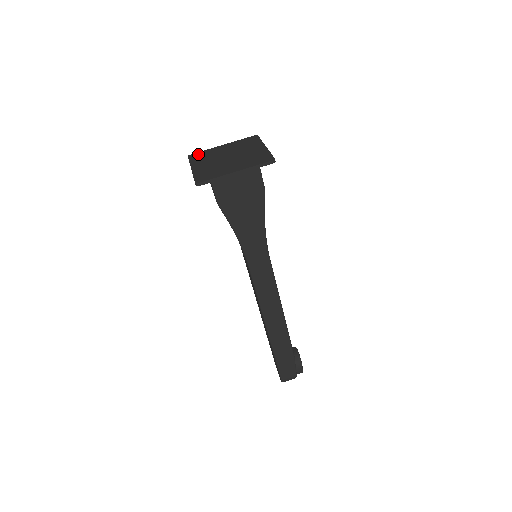
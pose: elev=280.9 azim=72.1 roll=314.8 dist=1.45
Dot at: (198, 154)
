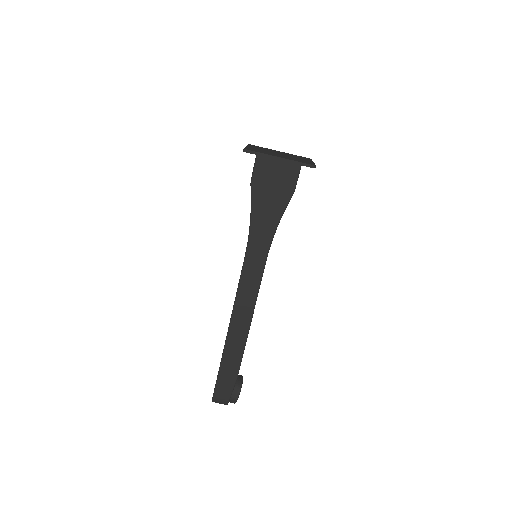
Dot at: (257, 146)
